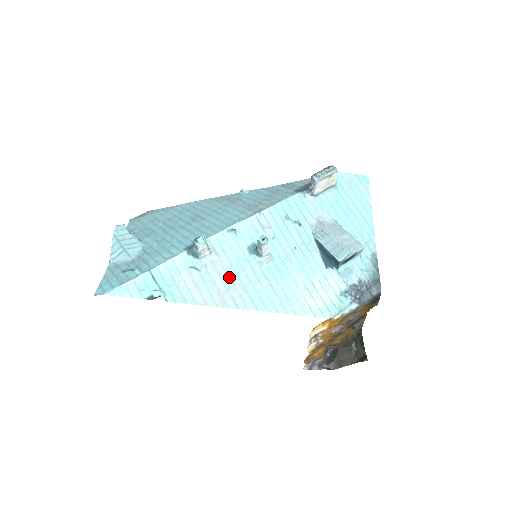
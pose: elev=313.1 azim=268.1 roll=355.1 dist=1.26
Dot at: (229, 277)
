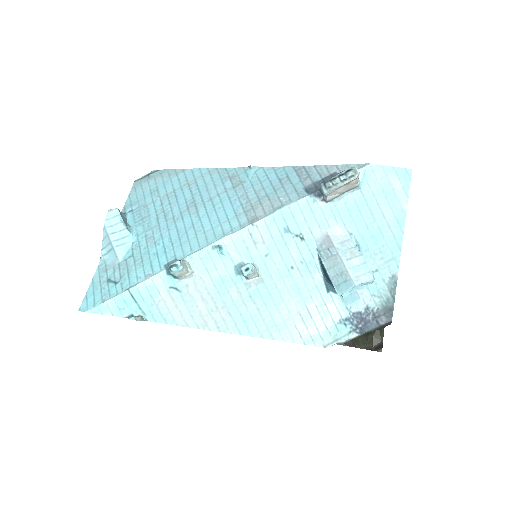
Dot at: (212, 299)
